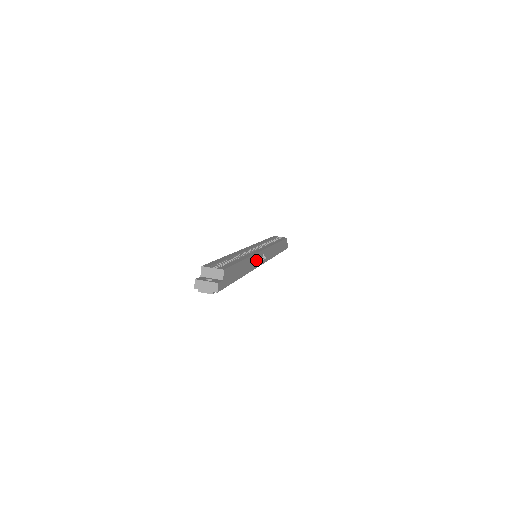
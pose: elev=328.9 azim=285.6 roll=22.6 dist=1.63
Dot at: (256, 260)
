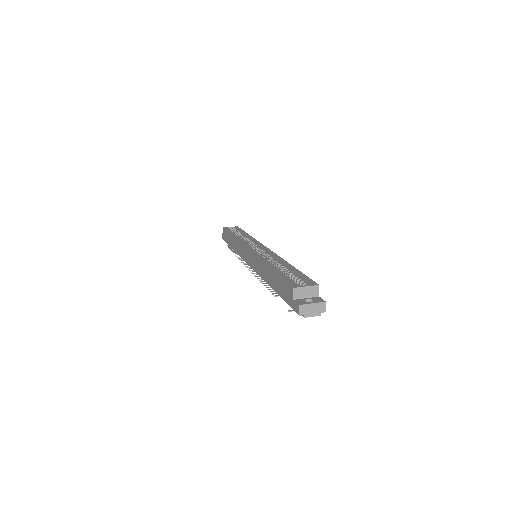
Dot at: occluded
